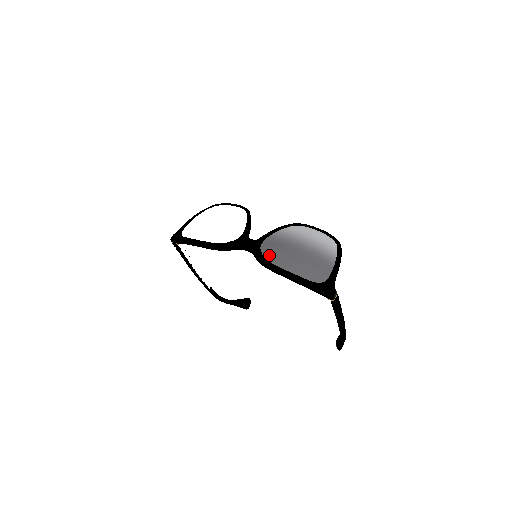
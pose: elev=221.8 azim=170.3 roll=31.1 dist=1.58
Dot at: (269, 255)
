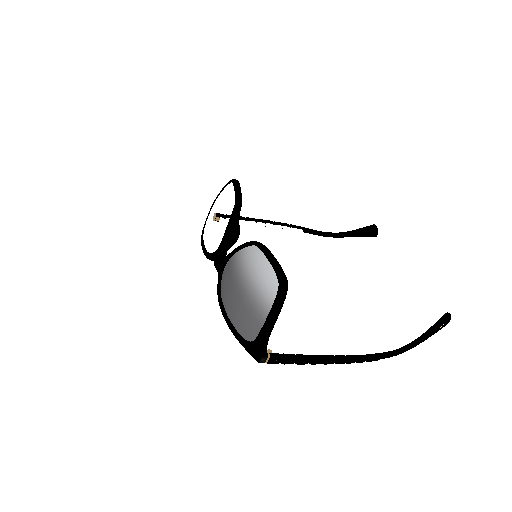
Dot at: (222, 287)
